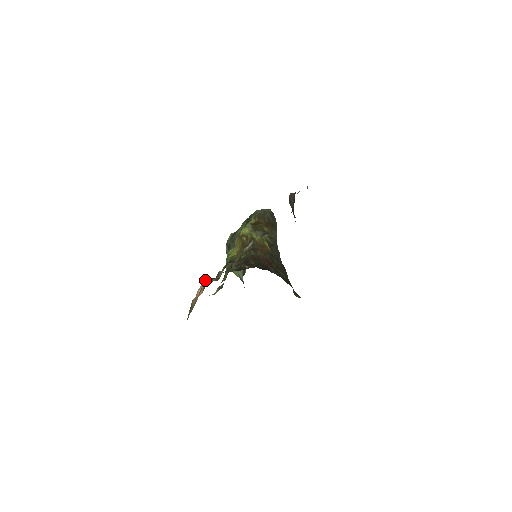
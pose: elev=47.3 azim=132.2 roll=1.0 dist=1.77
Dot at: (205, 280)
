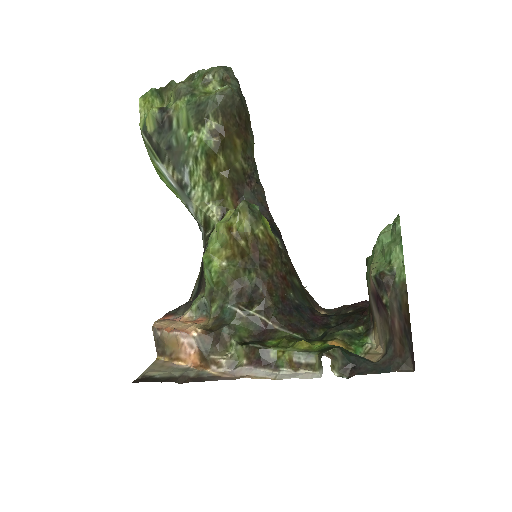
Dot at: (195, 335)
